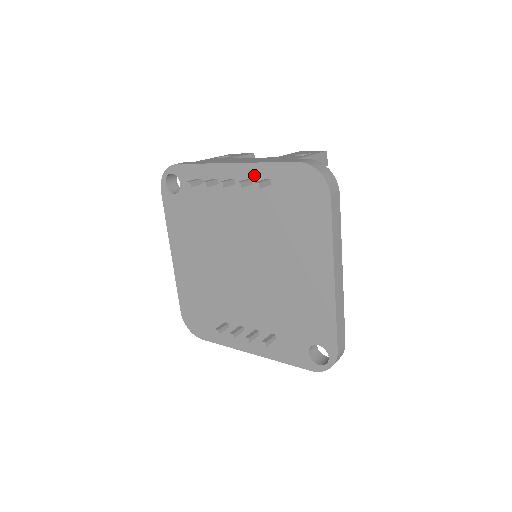
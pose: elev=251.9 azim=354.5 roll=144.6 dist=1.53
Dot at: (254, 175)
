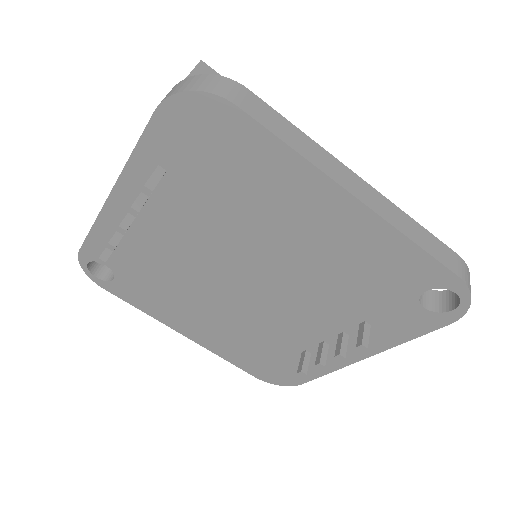
Dot at: (141, 180)
